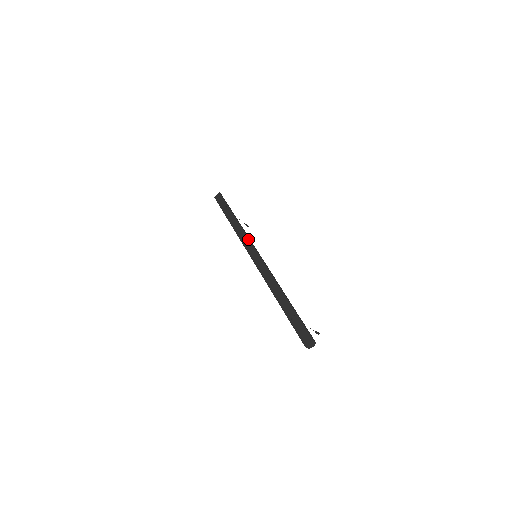
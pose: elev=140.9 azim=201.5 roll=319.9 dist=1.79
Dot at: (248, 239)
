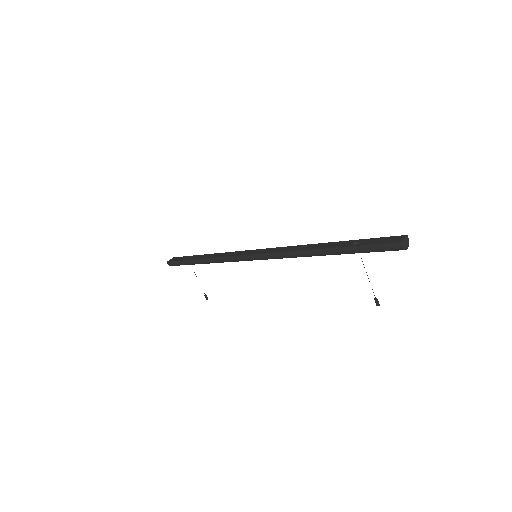
Dot at: (238, 251)
